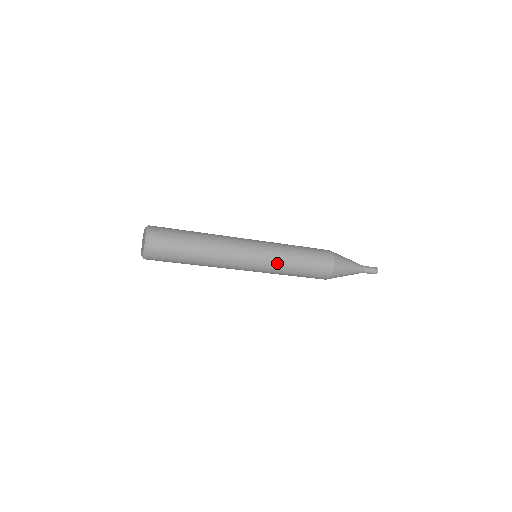
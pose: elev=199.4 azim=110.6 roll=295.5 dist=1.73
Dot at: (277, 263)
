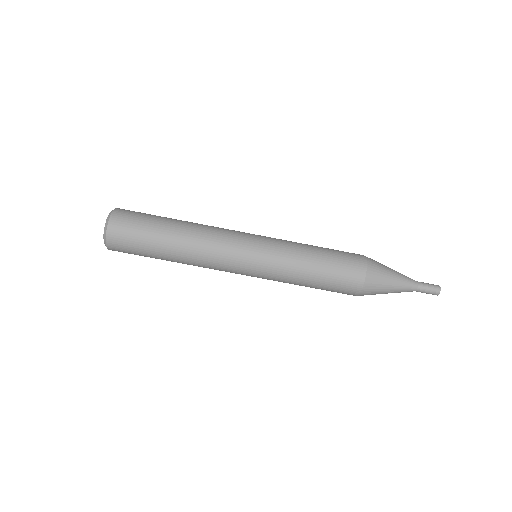
Dot at: (281, 261)
